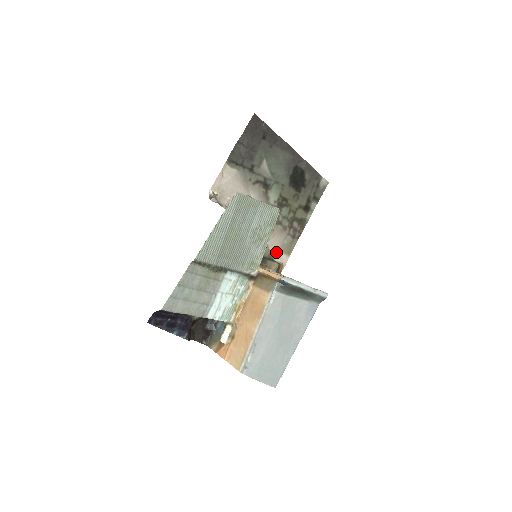
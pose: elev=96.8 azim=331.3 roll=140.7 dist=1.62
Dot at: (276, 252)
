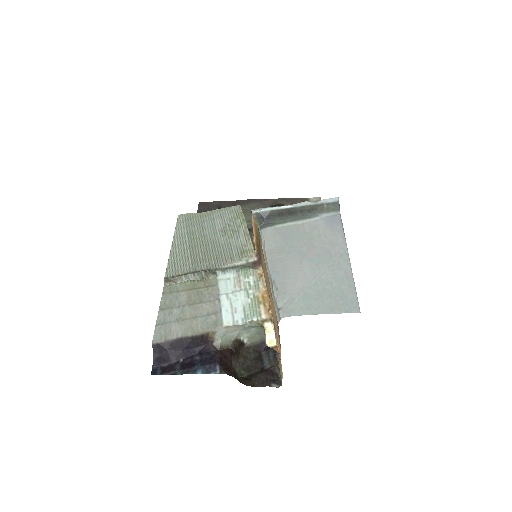
Dot at: occluded
